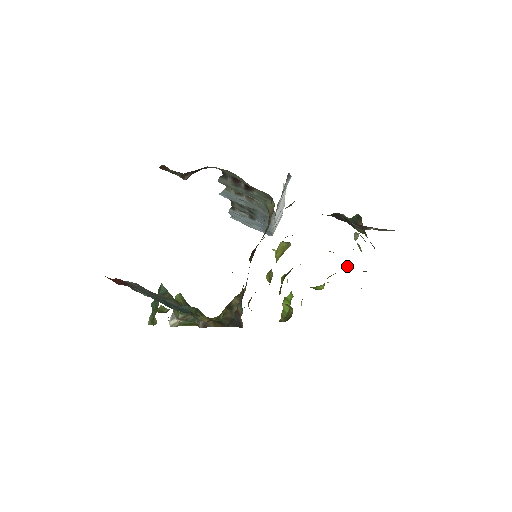
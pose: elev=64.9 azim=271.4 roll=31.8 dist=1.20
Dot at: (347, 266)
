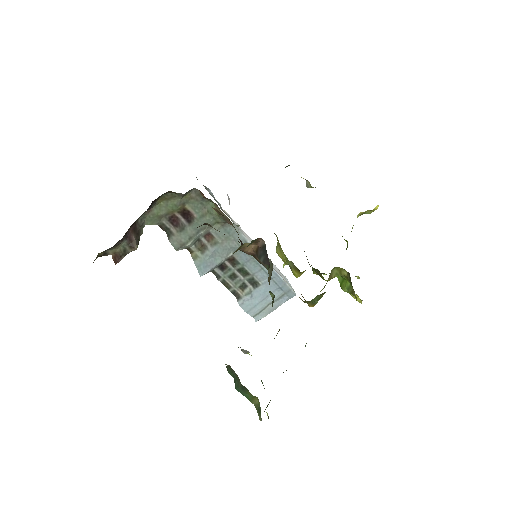
Dot at: occluded
